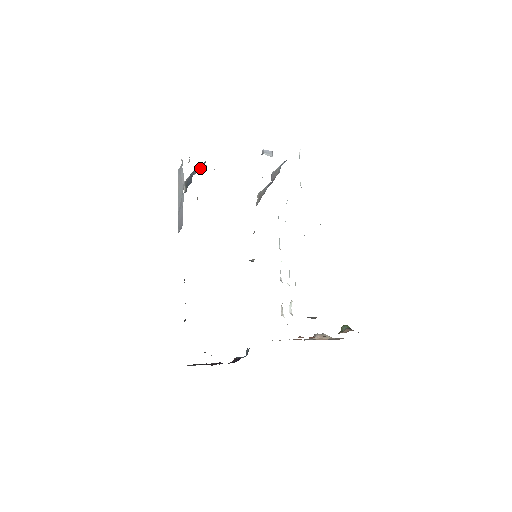
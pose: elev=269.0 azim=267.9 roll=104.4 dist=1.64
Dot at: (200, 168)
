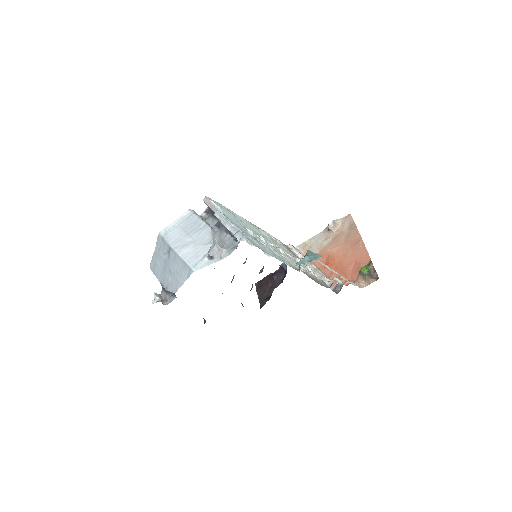
Dot at: (173, 294)
